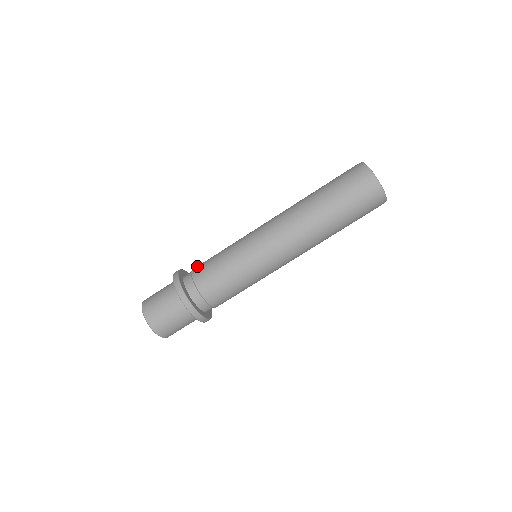
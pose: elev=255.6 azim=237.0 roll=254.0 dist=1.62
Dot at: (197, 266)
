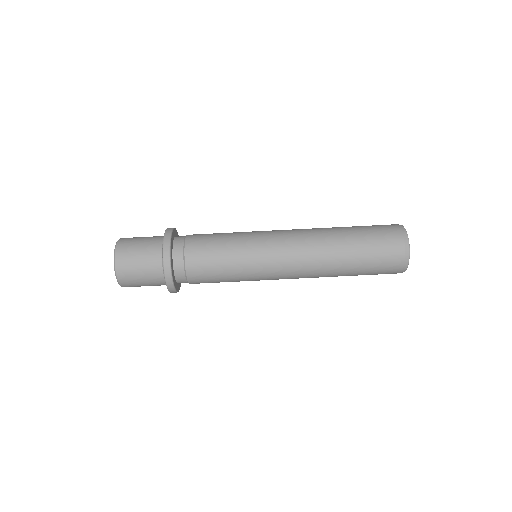
Dot at: occluded
